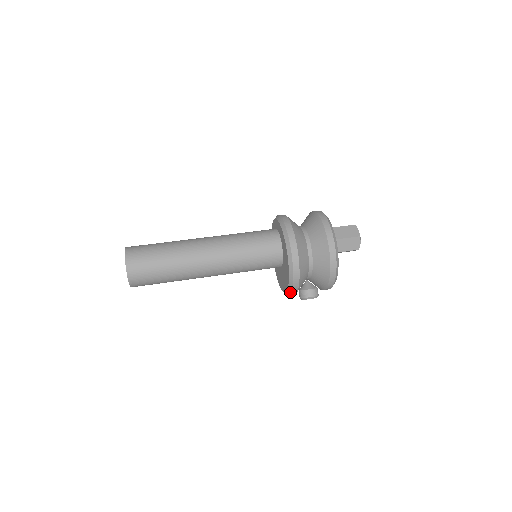
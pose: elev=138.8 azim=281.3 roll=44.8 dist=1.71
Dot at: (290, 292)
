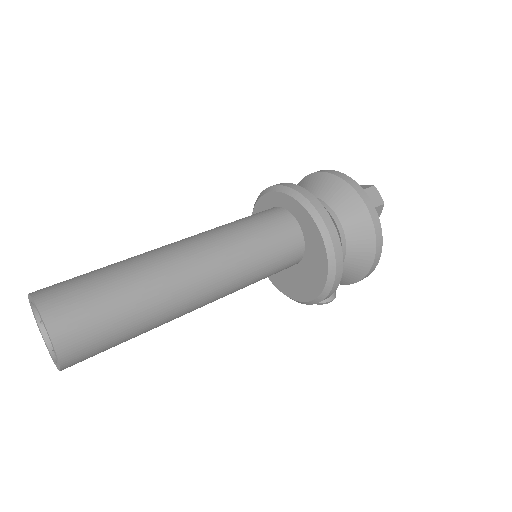
Dot at: (312, 304)
